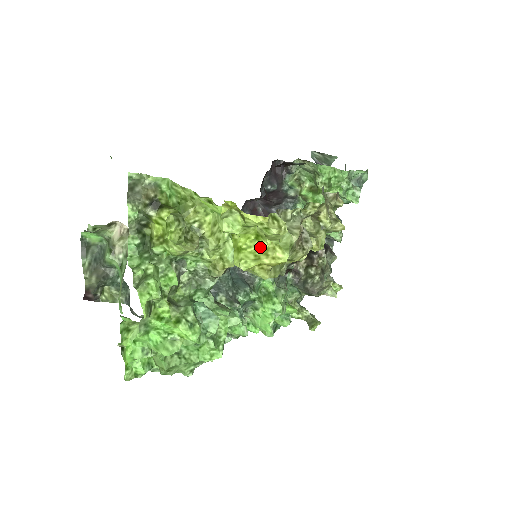
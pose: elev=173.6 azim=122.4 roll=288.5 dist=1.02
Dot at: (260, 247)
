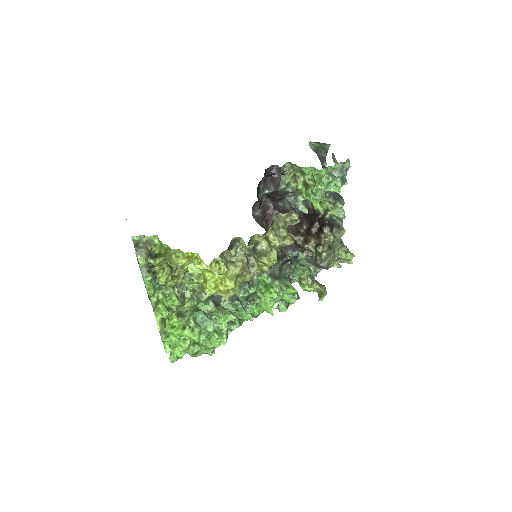
Dot at: (218, 278)
